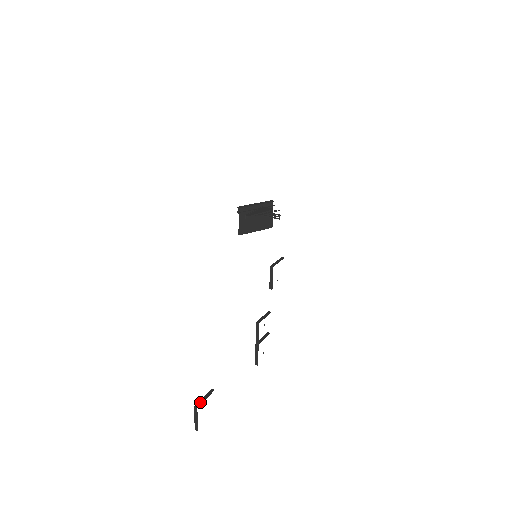
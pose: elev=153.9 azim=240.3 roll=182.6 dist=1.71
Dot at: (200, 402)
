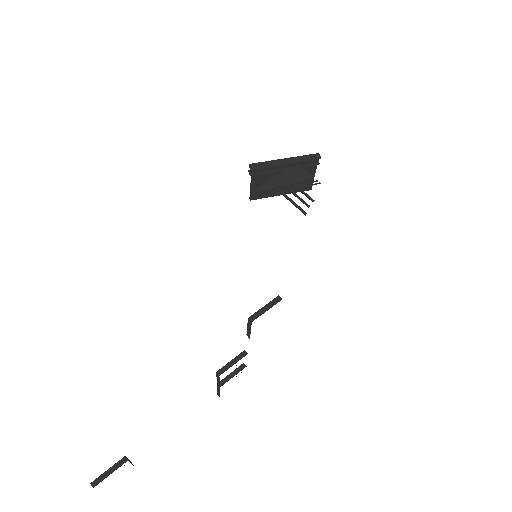
Dot at: (100, 478)
